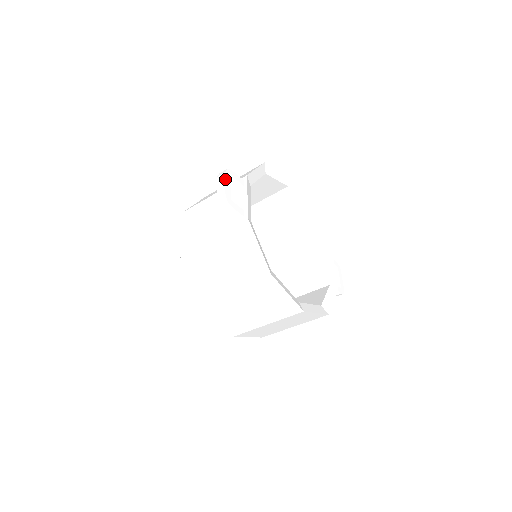
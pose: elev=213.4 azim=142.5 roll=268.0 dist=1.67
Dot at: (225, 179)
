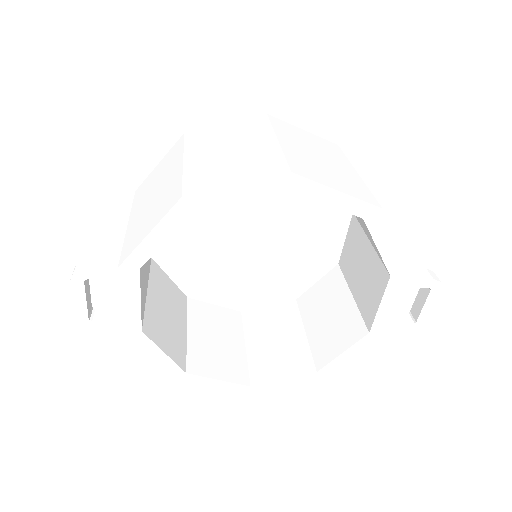
Dot at: occluded
